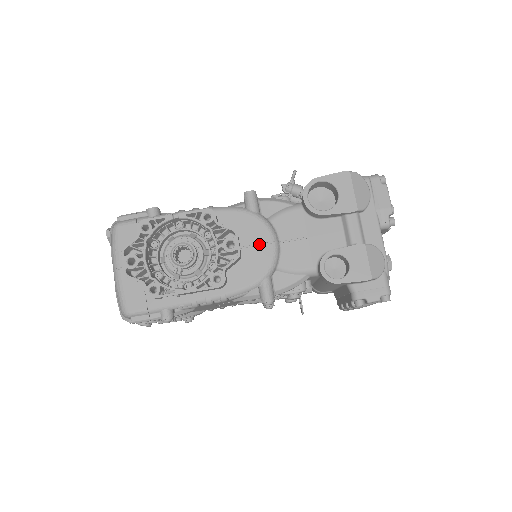
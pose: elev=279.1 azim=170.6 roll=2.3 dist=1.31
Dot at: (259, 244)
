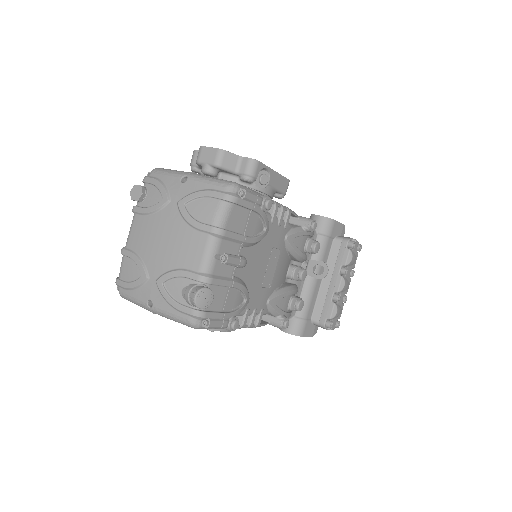
Dot at: occluded
